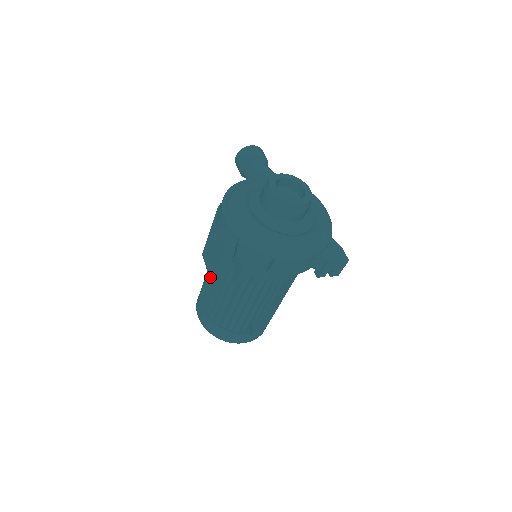
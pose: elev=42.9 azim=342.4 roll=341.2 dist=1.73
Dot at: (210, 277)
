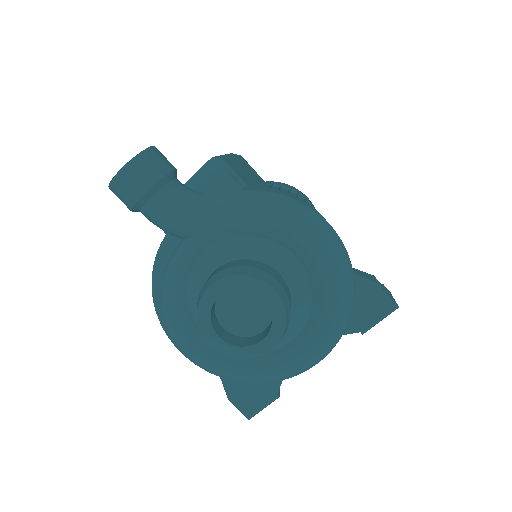
Dot at: occluded
